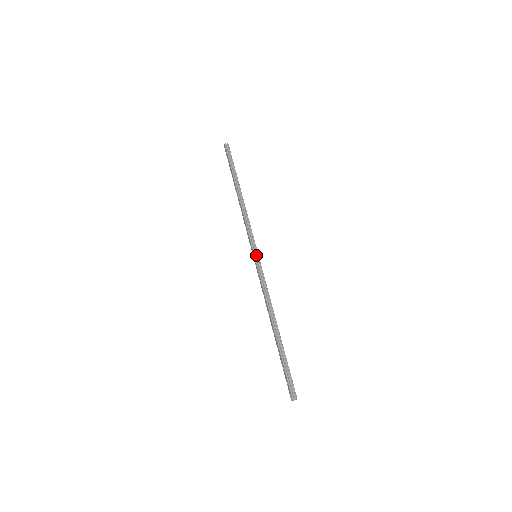
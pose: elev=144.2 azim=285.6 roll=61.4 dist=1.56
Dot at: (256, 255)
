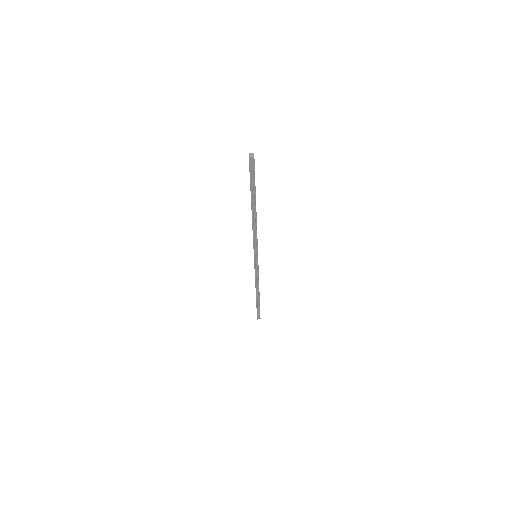
Dot at: (256, 258)
